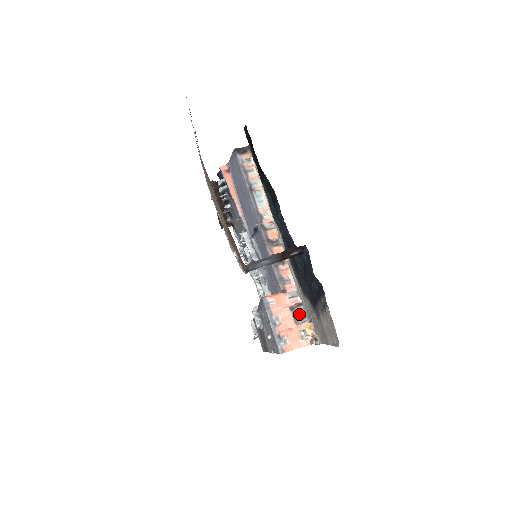
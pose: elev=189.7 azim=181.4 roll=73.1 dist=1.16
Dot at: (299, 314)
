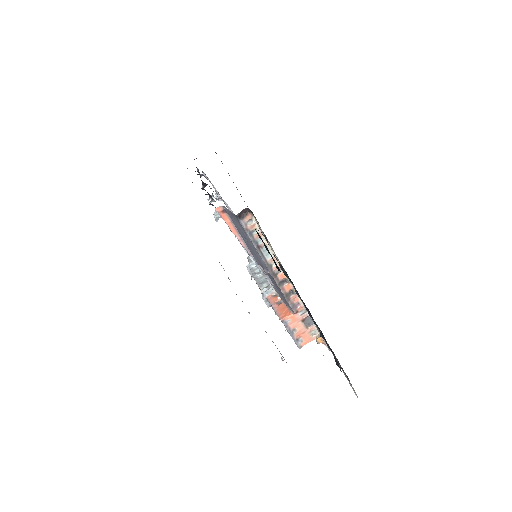
Dot at: (308, 321)
